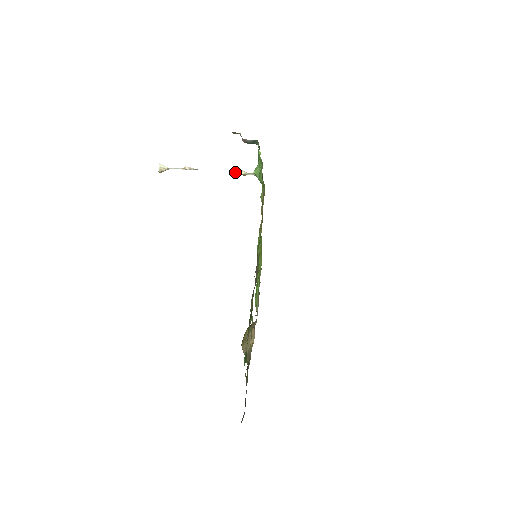
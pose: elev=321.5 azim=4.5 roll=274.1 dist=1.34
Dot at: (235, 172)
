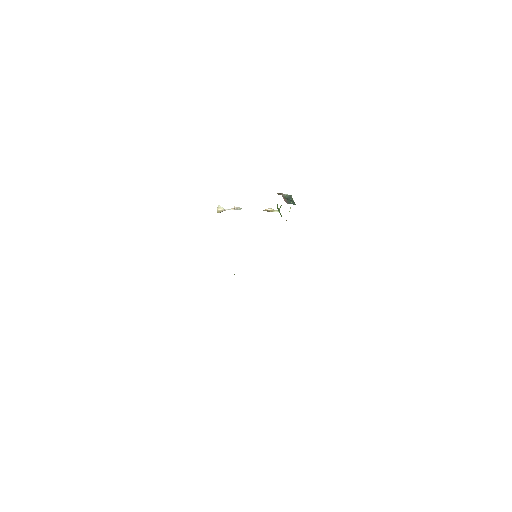
Dot at: (266, 209)
